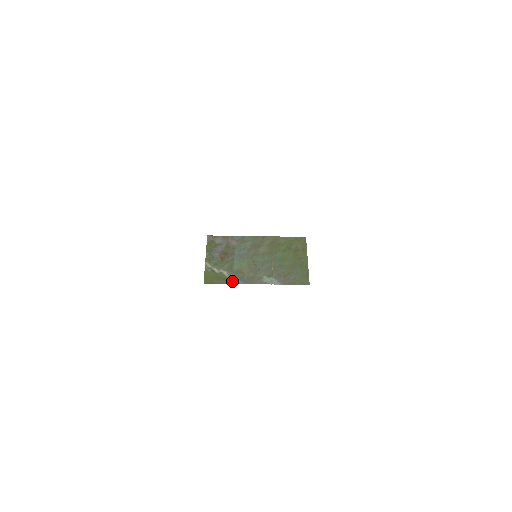
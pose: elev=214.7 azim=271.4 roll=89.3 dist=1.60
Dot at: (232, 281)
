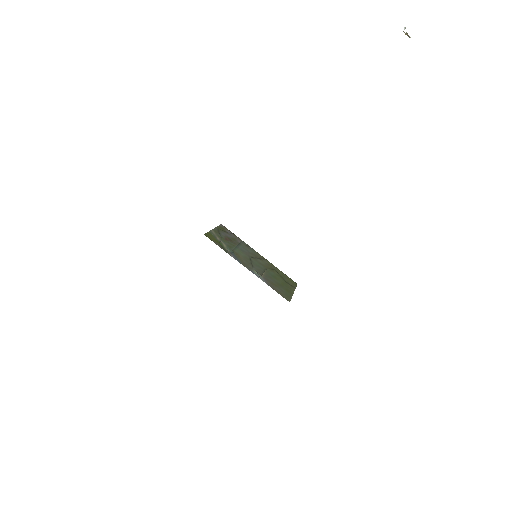
Dot at: (228, 252)
